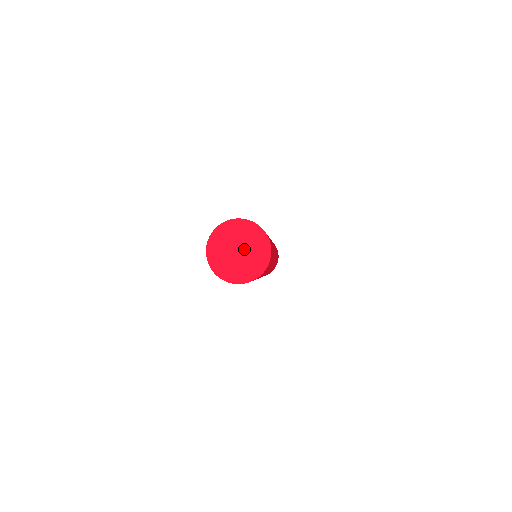
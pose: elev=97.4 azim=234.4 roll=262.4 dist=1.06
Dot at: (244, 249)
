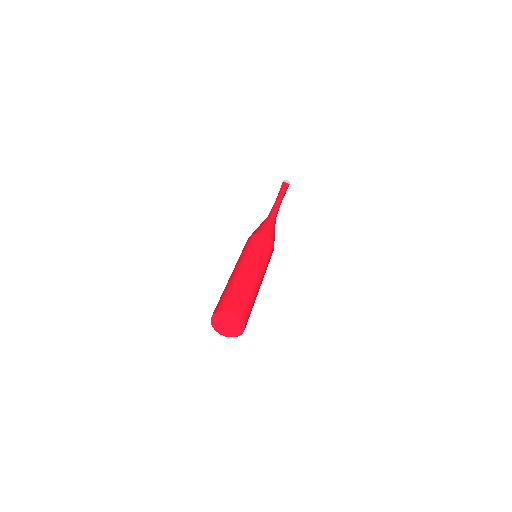
Dot at: (230, 324)
